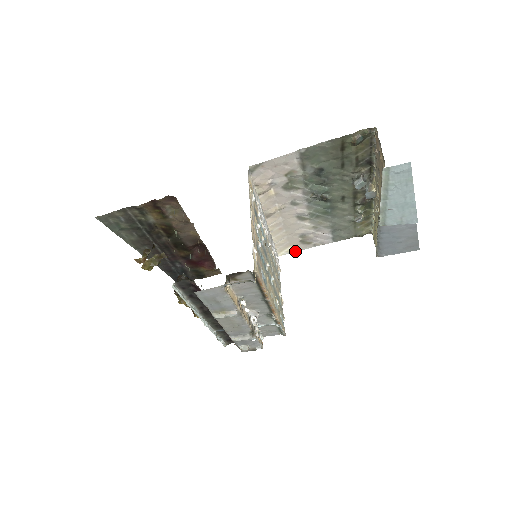
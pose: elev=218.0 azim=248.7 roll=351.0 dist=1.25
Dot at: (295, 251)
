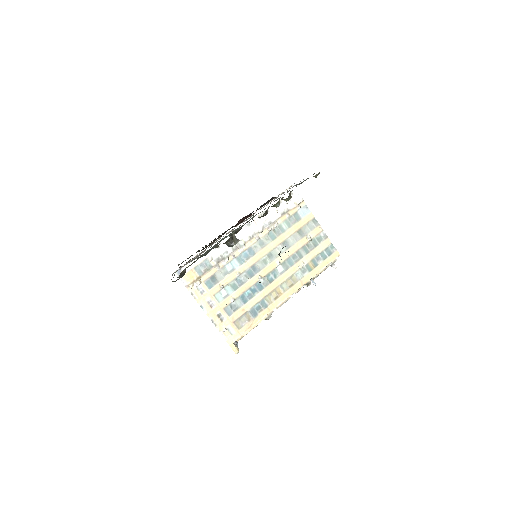
Dot at: occluded
